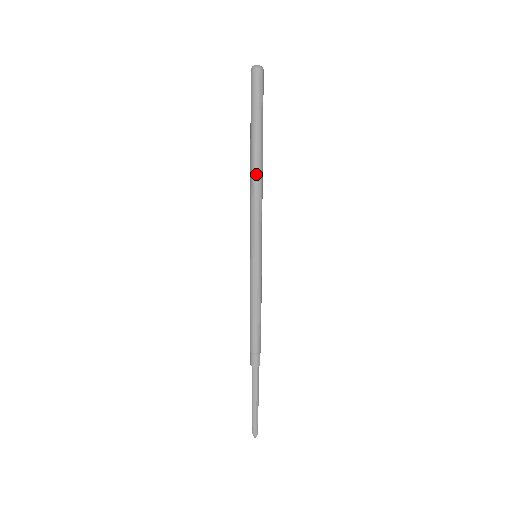
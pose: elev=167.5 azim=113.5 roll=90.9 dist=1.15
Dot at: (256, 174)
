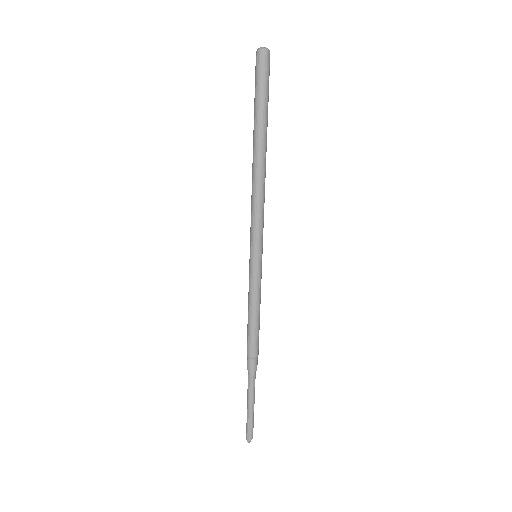
Dot at: (253, 168)
